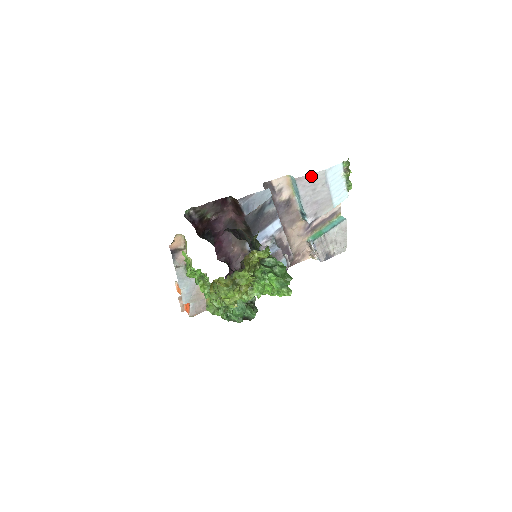
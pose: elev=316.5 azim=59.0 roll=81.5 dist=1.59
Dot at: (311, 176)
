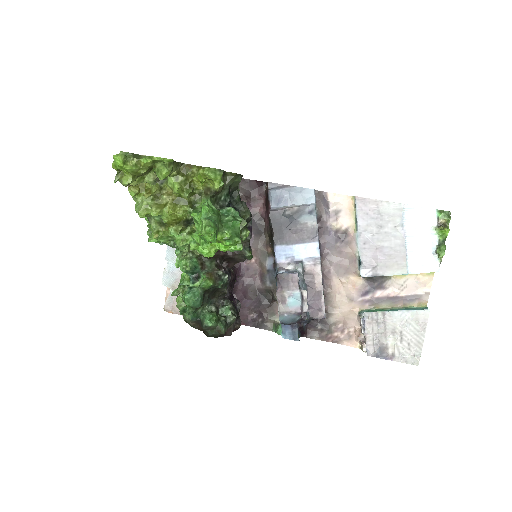
Dot at: (380, 204)
